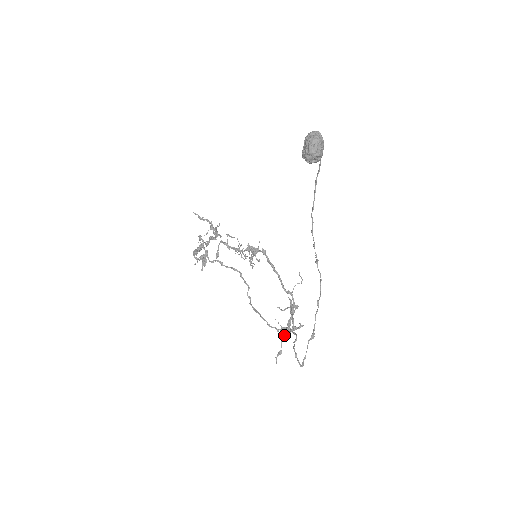
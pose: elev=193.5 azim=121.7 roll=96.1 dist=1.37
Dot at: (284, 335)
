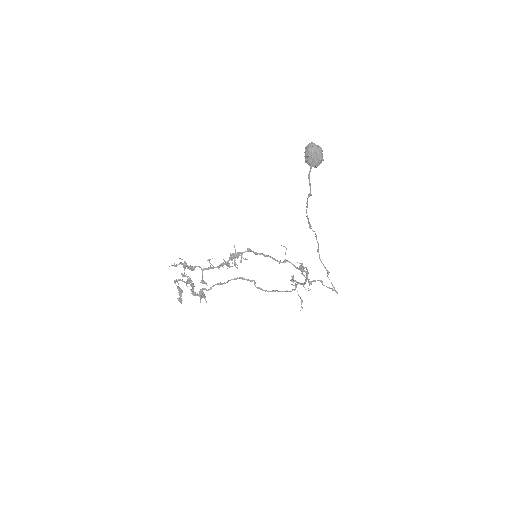
Dot at: occluded
